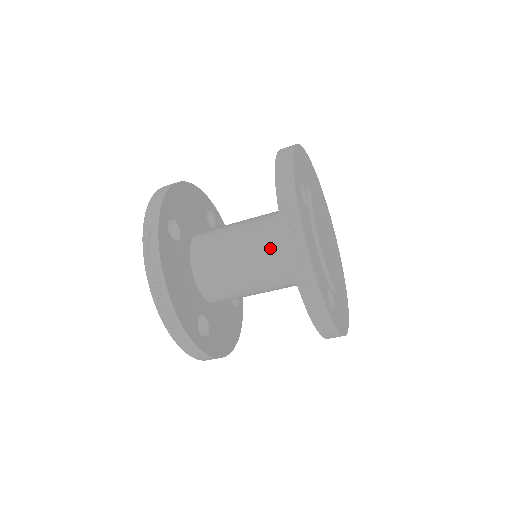
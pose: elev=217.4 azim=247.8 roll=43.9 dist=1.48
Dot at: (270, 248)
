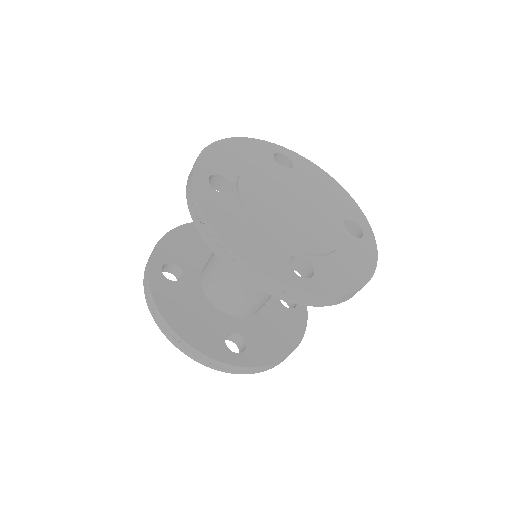
Dot at: occluded
